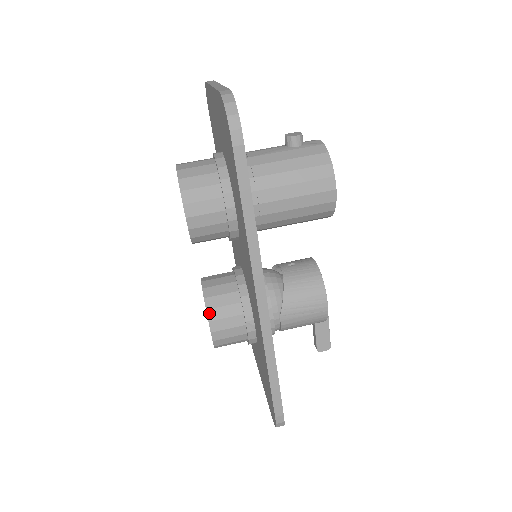
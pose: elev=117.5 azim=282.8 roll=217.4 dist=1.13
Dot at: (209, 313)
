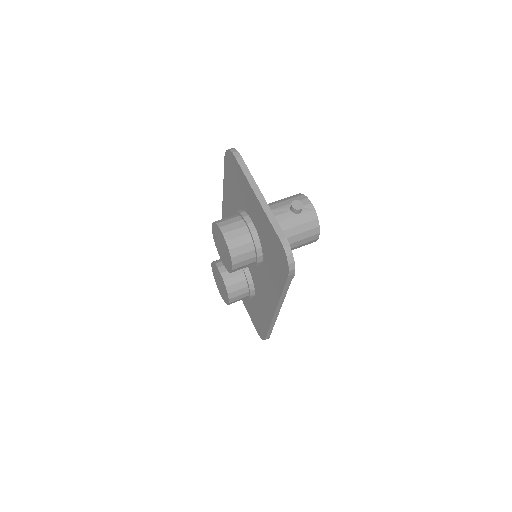
Dot at: (229, 295)
